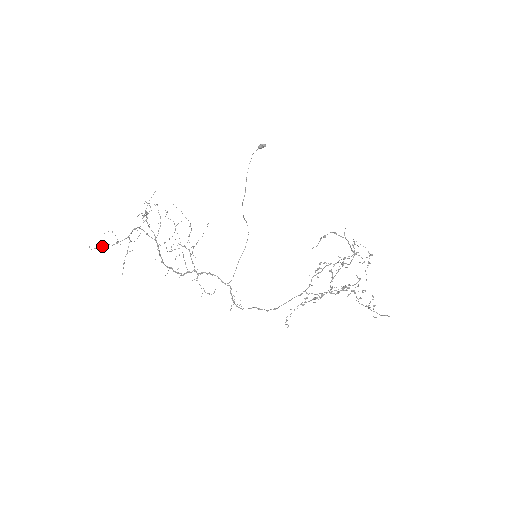
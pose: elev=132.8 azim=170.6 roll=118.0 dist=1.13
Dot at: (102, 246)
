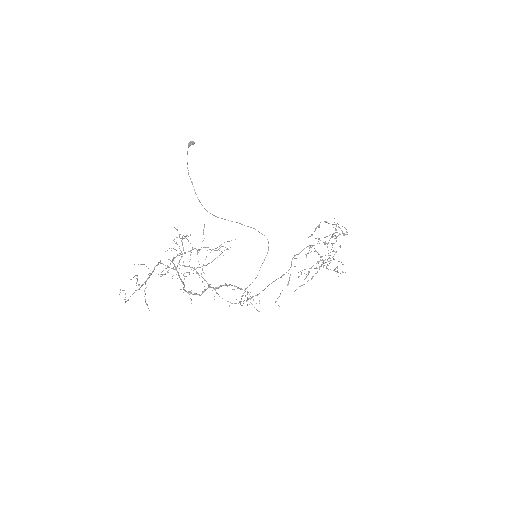
Dot at: occluded
